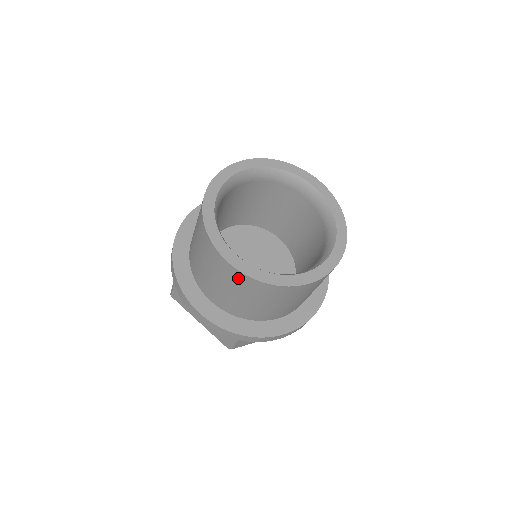
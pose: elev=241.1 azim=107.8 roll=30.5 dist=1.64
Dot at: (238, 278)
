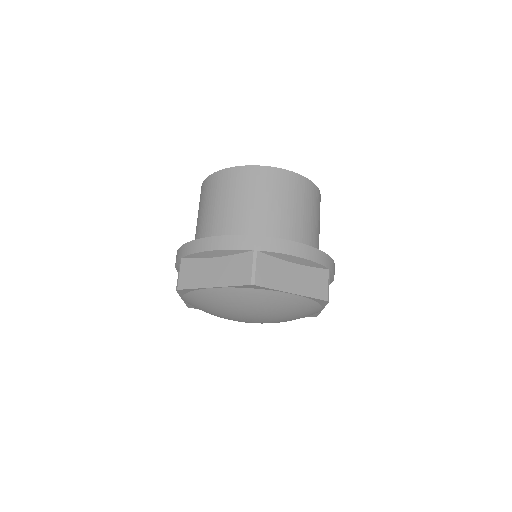
Dot at: (239, 176)
